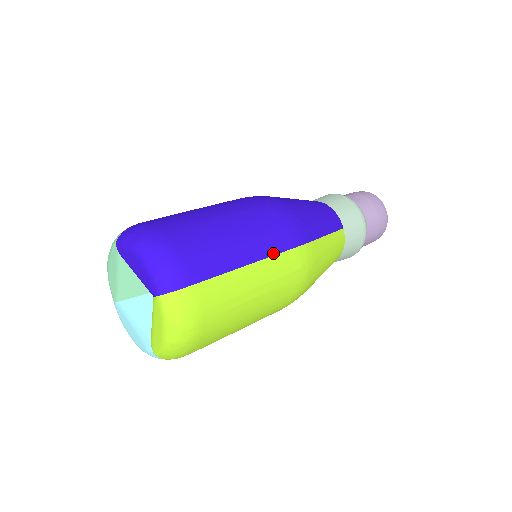
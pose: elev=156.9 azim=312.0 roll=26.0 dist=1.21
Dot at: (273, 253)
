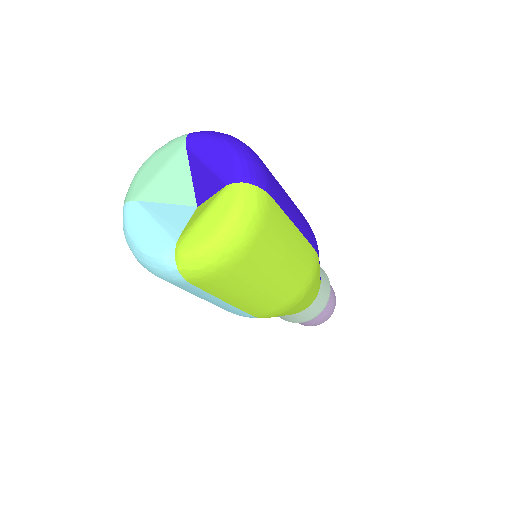
Dot at: (306, 237)
